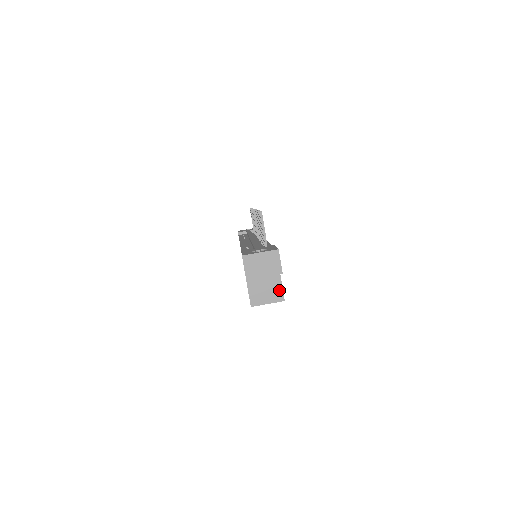
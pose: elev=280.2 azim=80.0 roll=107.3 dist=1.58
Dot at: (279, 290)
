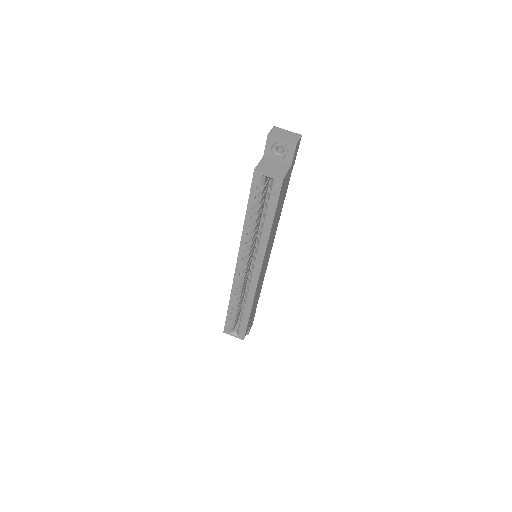
Dot at: (283, 173)
